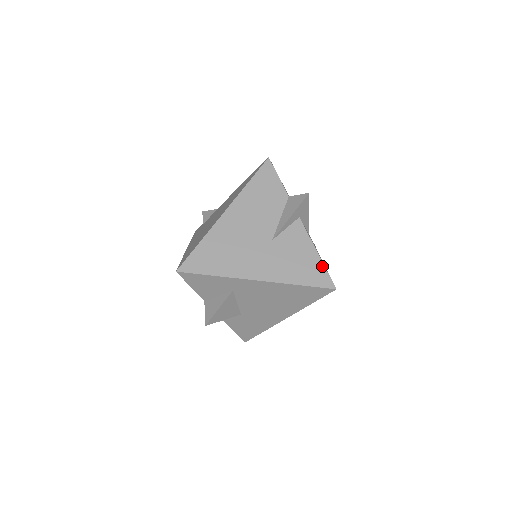
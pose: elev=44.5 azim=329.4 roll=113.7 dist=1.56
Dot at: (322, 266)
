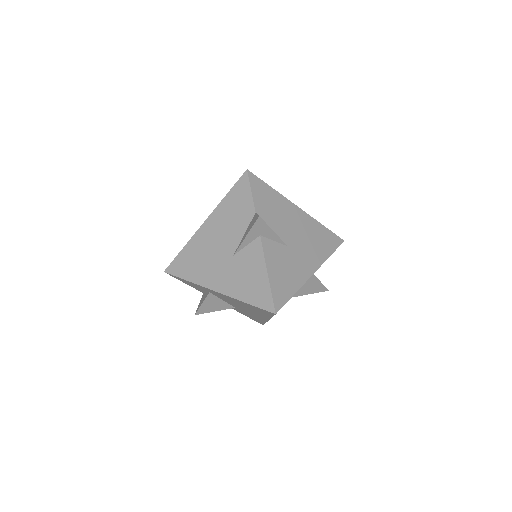
Dot at: (268, 289)
